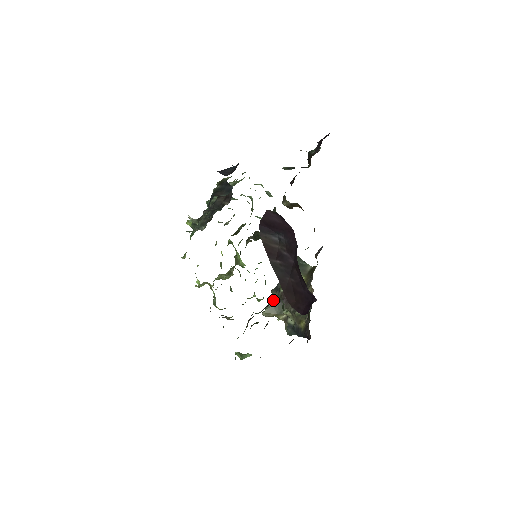
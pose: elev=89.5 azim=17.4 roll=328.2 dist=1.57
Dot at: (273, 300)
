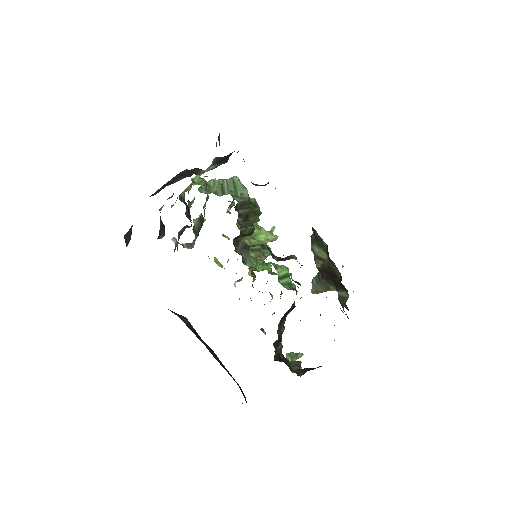
Dot at: (317, 274)
